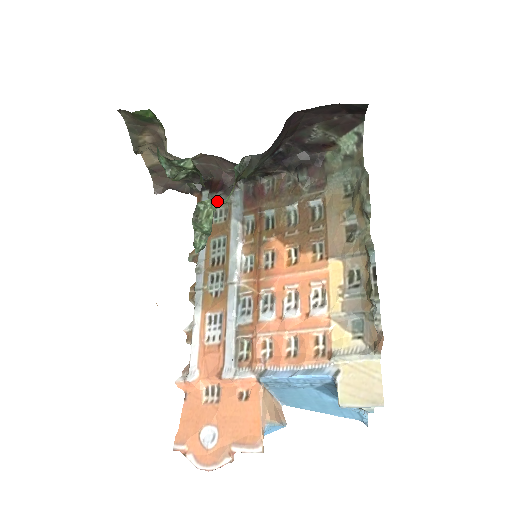
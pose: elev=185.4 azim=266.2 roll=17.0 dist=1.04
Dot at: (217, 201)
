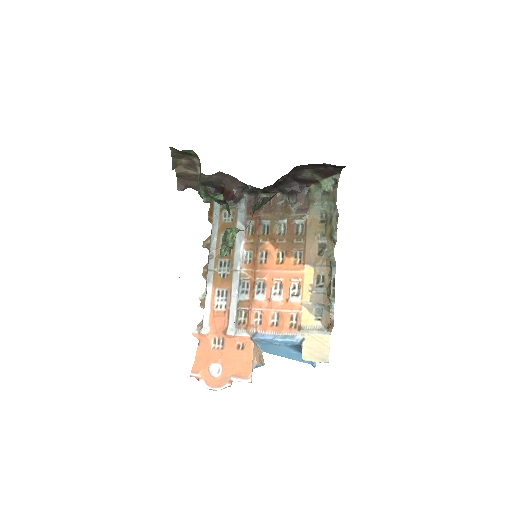
Dot at: occluded
